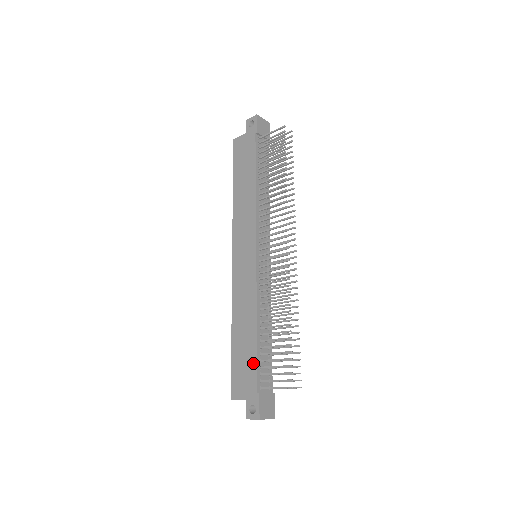
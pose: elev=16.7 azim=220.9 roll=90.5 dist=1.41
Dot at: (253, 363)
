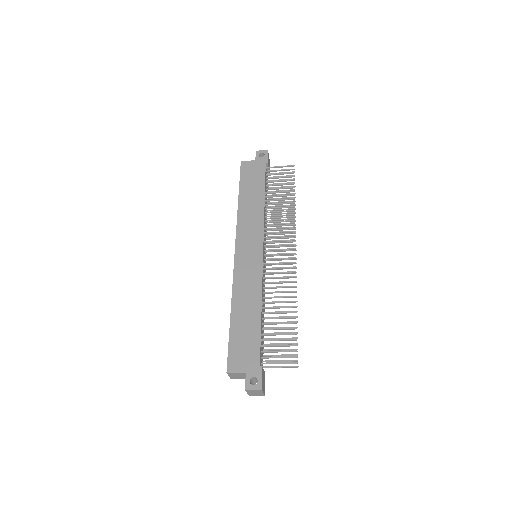
Dot at: (256, 340)
